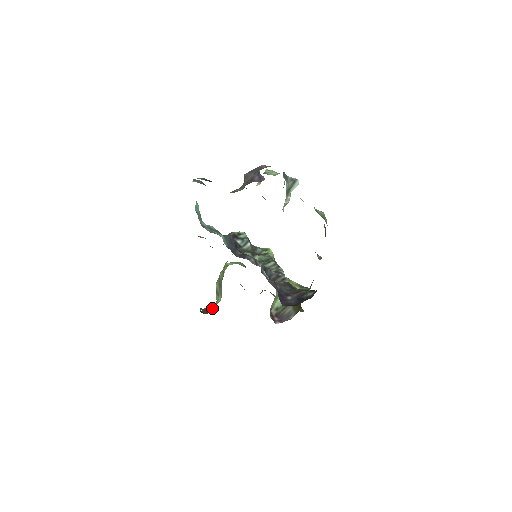
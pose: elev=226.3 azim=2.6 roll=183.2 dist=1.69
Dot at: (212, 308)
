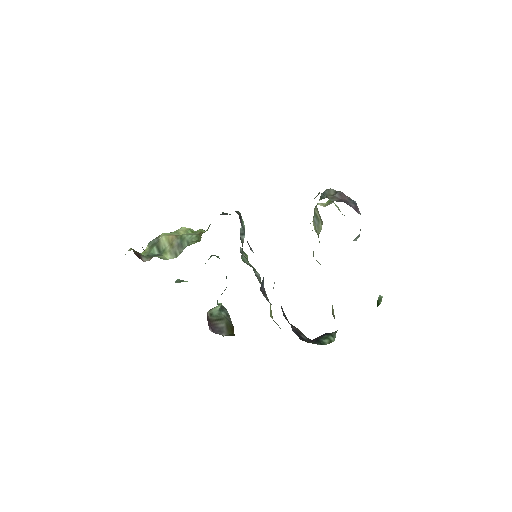
Dot at: (144, 256)
